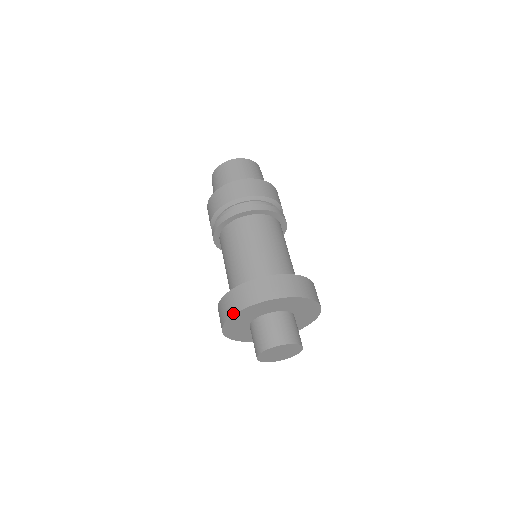
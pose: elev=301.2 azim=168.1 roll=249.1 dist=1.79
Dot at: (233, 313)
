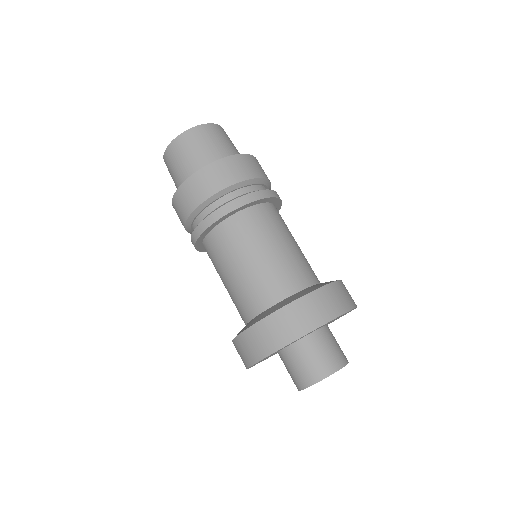
Dot at: occluded
